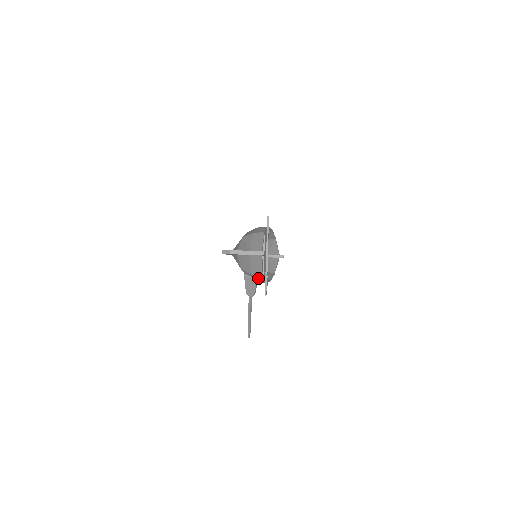
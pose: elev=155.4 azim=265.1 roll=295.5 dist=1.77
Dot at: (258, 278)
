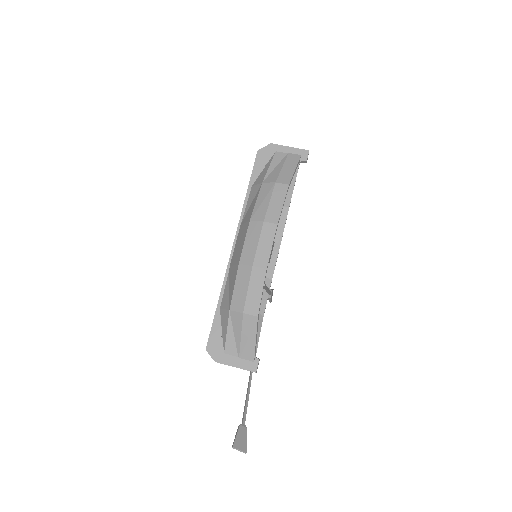
Dot at: occluded
